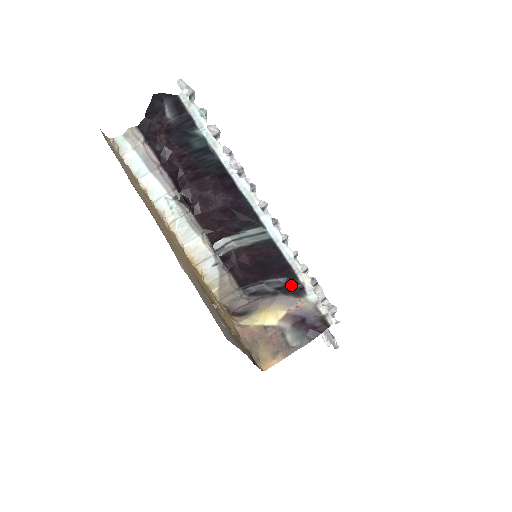
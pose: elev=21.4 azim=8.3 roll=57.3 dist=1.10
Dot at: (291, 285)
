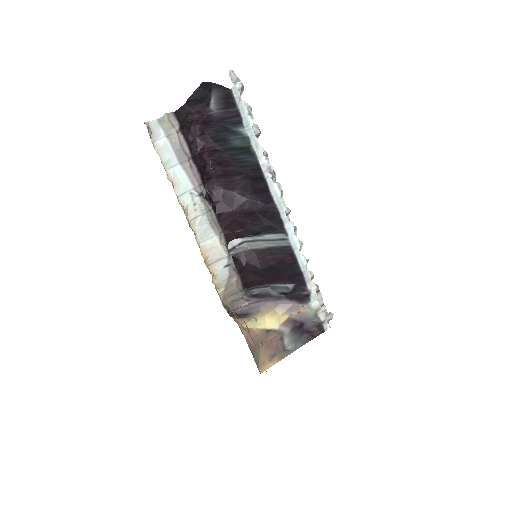
Dot at: (297, 291)
